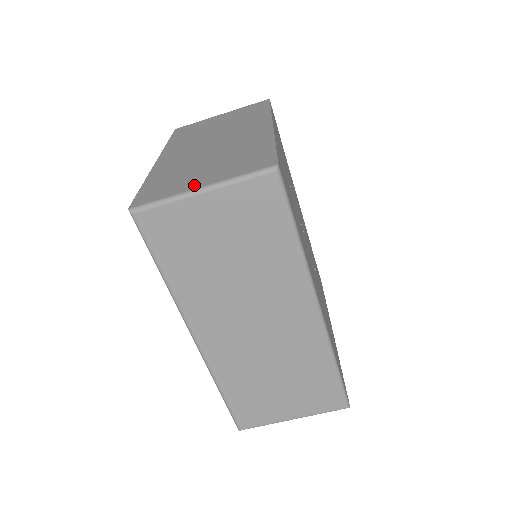
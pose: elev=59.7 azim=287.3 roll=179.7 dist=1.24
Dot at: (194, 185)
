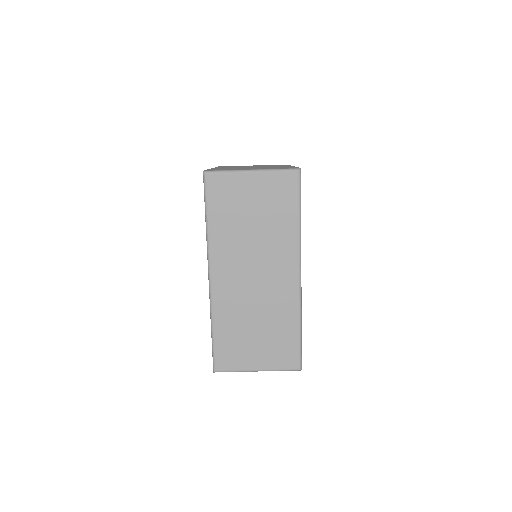
Dot at: (247, 169)
